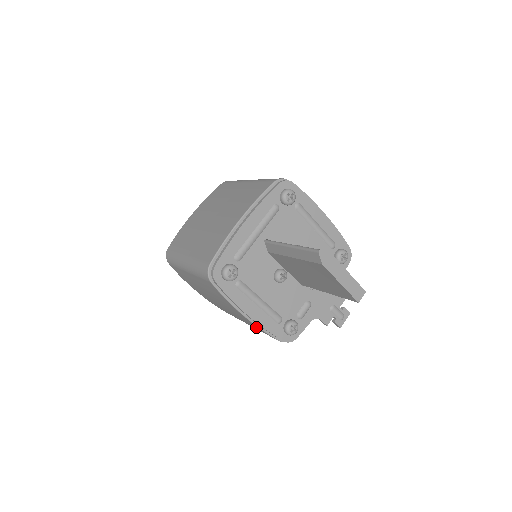
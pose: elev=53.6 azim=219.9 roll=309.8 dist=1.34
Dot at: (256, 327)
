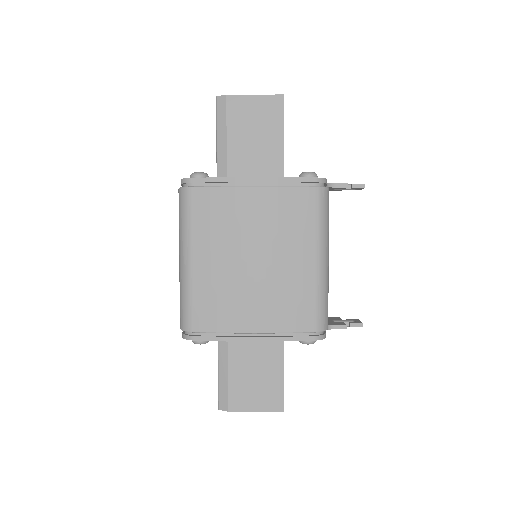
Dot at: occluded
